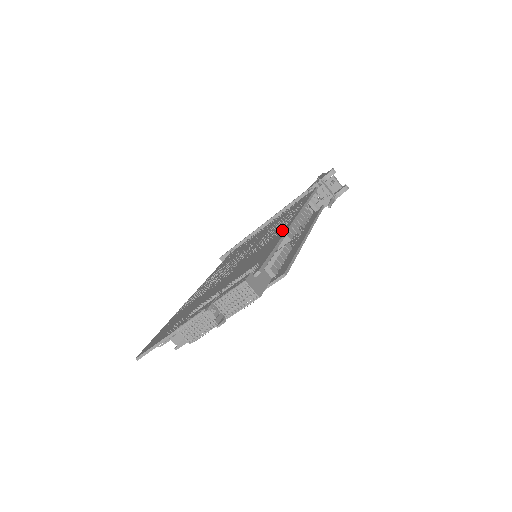
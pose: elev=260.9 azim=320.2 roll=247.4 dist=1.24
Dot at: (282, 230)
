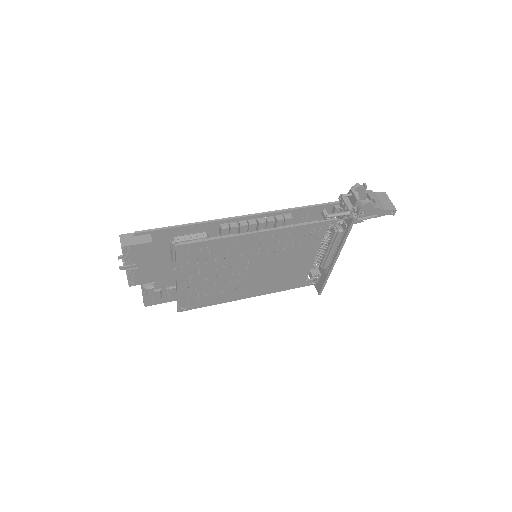
Dot at: (227, 223)
